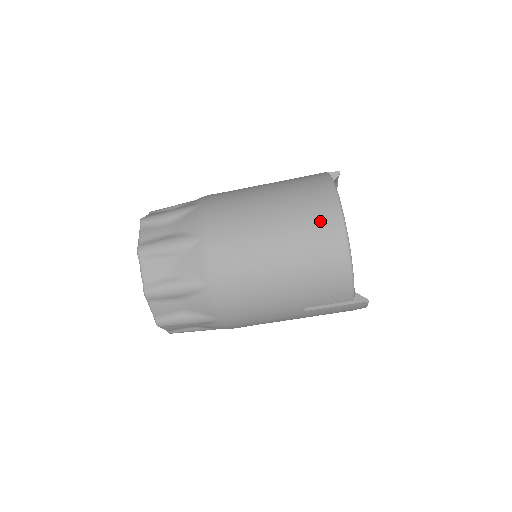
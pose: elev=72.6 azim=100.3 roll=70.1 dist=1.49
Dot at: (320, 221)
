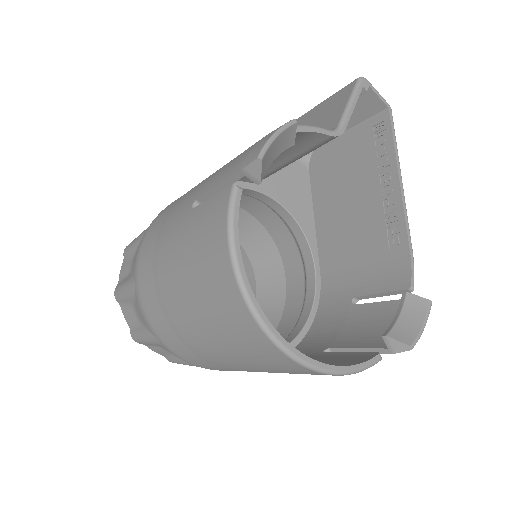
Dot at: (247, 341)
